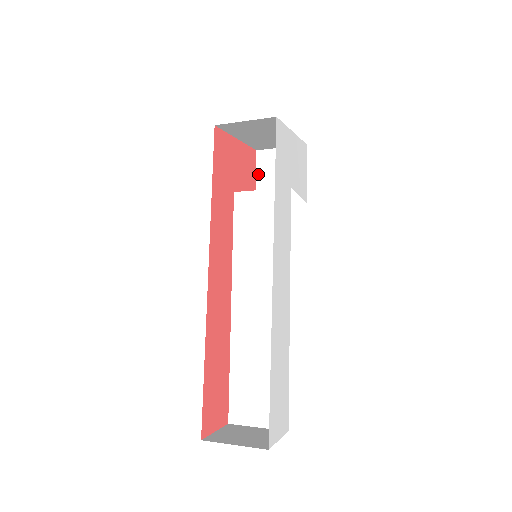
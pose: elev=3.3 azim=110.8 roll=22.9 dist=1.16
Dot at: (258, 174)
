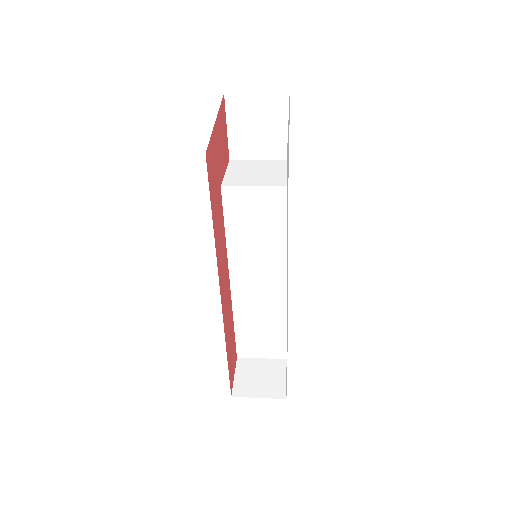
Dot at: (229, 124)
